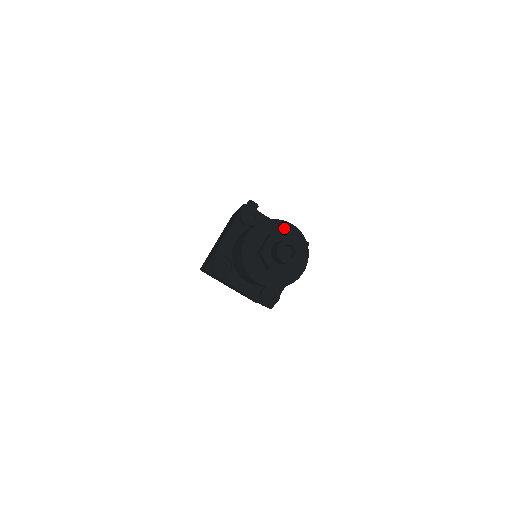
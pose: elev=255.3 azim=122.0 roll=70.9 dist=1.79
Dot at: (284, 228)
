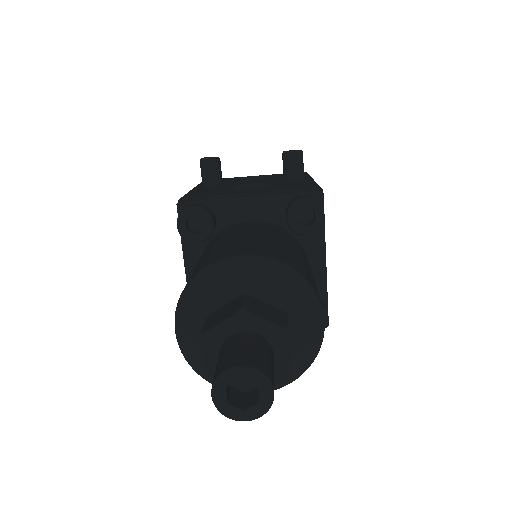
Dot at: (228, 281)
